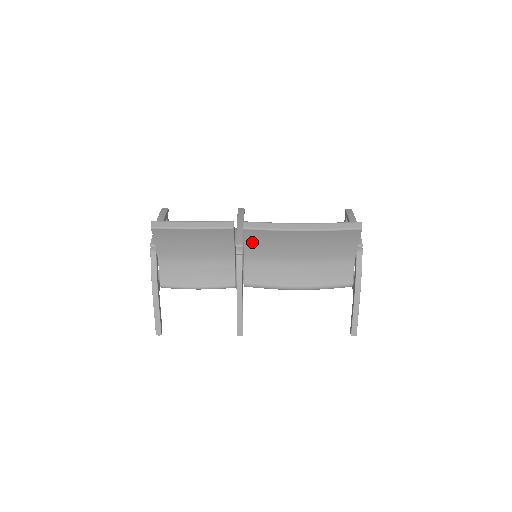
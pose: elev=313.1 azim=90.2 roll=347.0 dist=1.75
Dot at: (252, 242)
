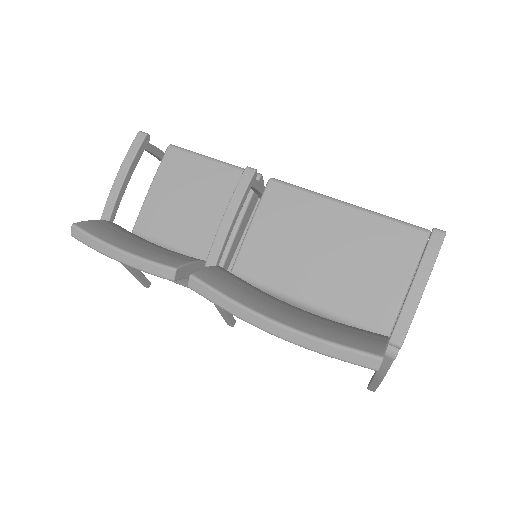
Dot at: occluded
